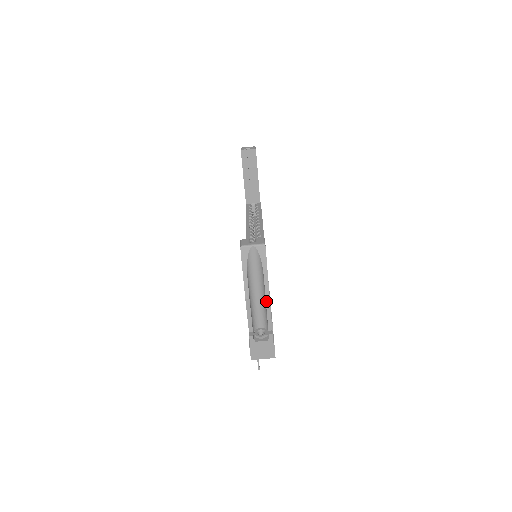
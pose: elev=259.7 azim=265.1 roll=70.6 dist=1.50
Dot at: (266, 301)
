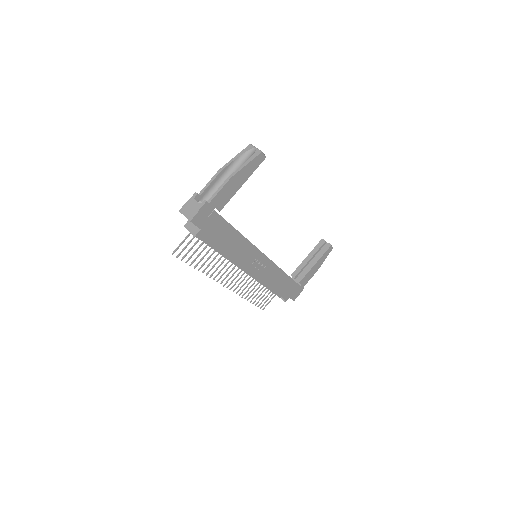
Dot at: (227, 179)
